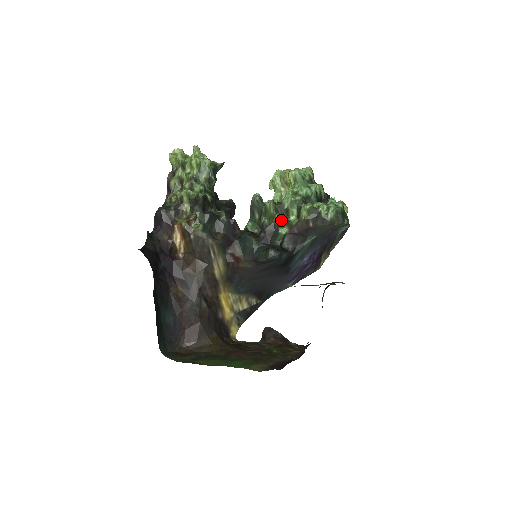
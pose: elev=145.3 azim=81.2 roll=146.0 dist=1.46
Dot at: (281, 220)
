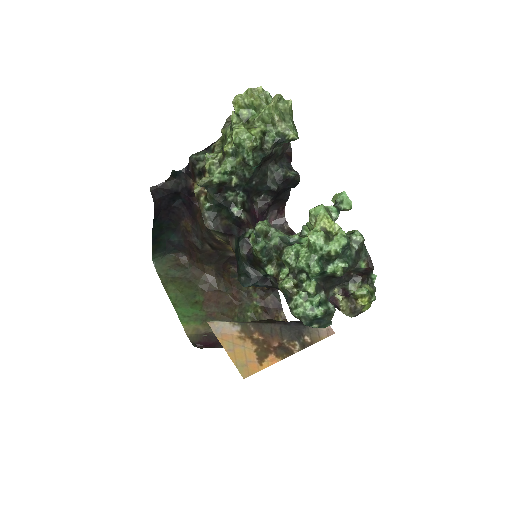
Dot at: (278, 259)
